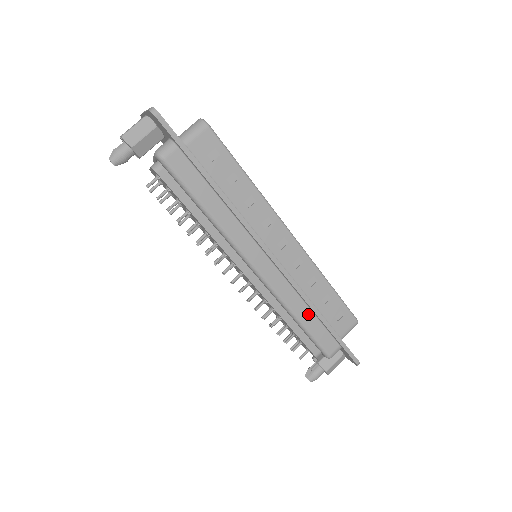
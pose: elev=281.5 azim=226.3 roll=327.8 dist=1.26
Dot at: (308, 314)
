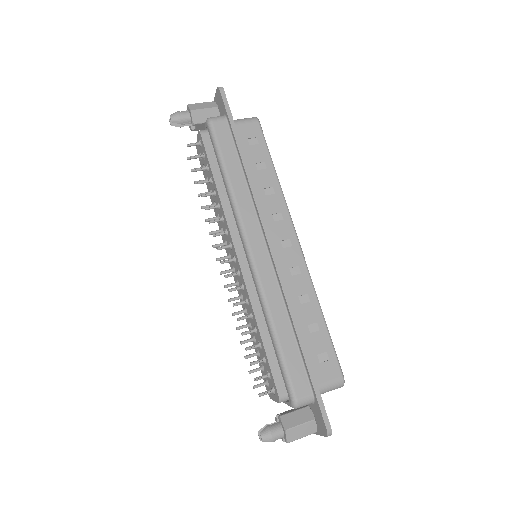
Dot at: (287, 329)
